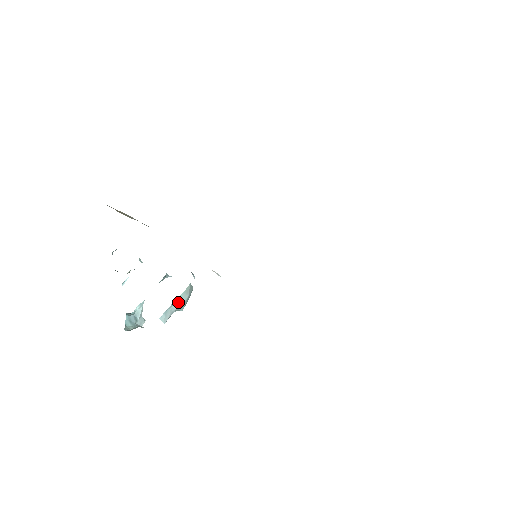
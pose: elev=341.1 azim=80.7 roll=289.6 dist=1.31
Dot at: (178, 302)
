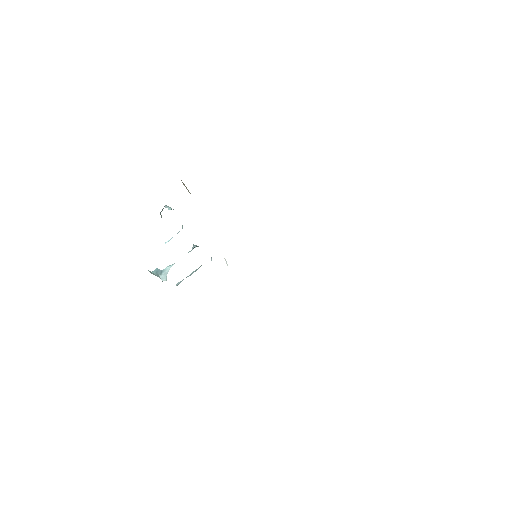
Dot at: (192, 273)
